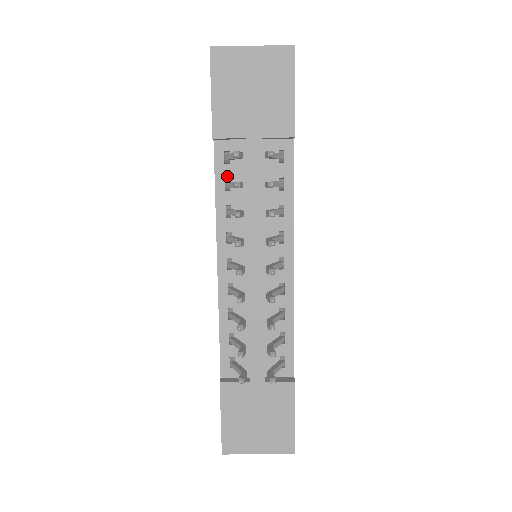
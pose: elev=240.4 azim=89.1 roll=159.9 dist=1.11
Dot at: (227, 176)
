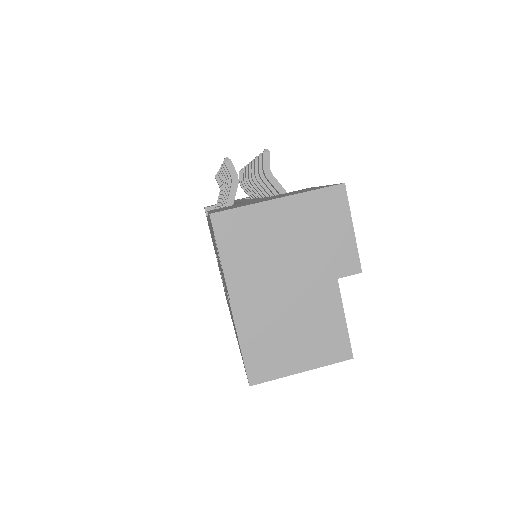
Dot at: occluded
